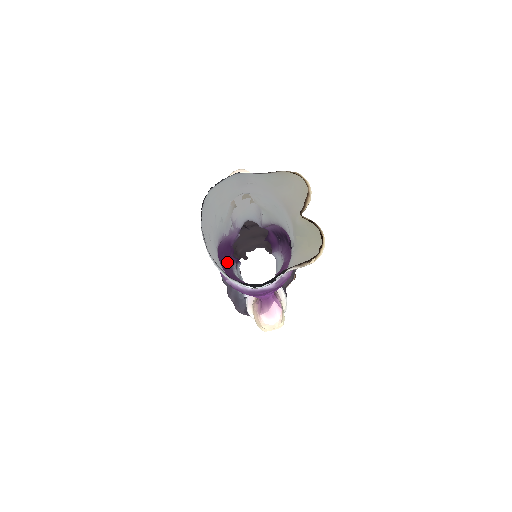
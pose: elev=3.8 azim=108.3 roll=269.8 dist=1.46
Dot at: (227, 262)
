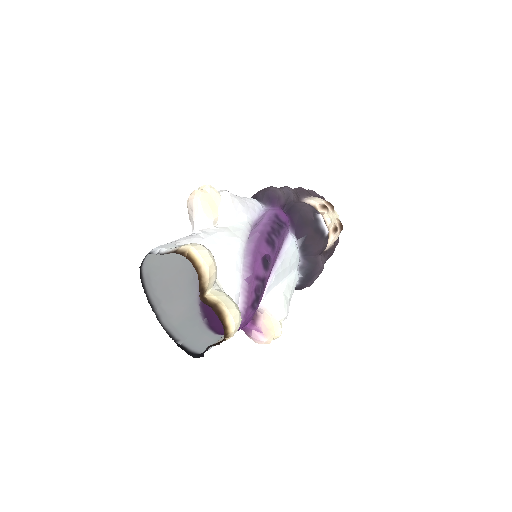
Dot at: occluded
